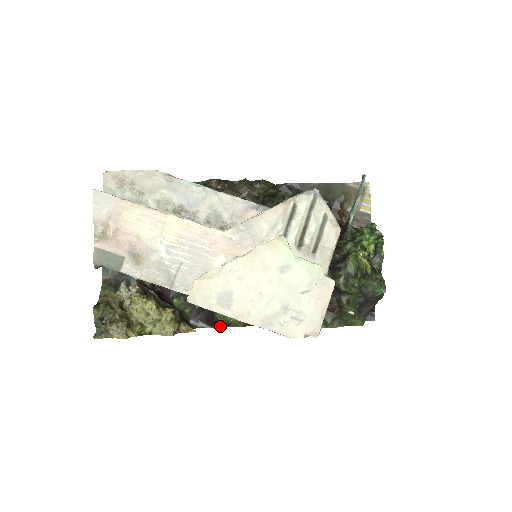
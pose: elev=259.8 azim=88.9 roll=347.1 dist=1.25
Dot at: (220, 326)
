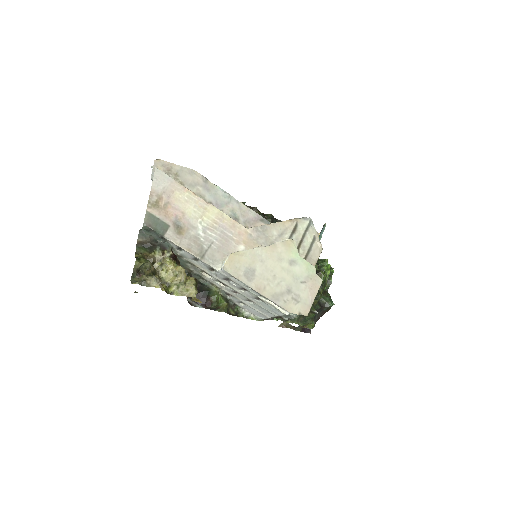
Dot at: (212, 307)
